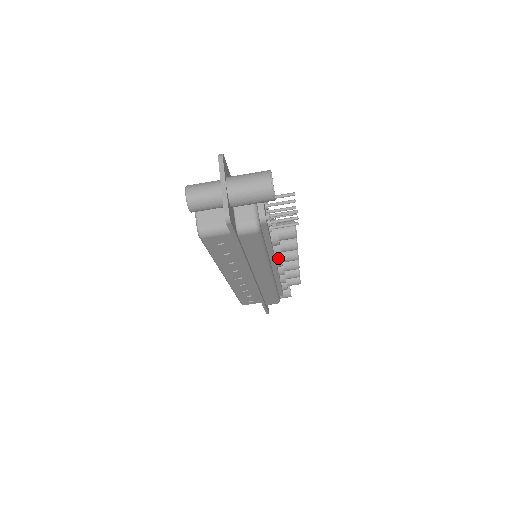
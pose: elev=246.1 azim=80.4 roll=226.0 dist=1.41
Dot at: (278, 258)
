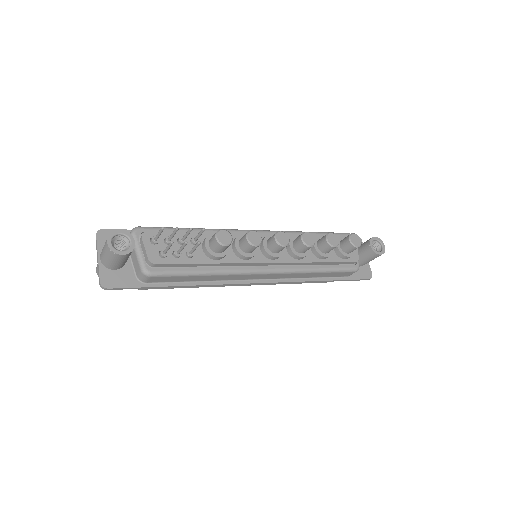
Dot at: (265, 254)
